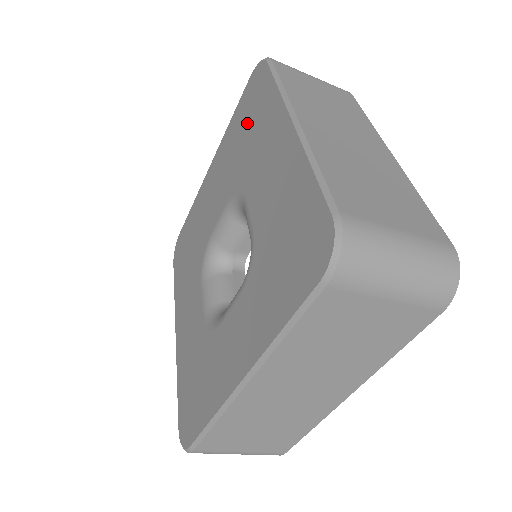
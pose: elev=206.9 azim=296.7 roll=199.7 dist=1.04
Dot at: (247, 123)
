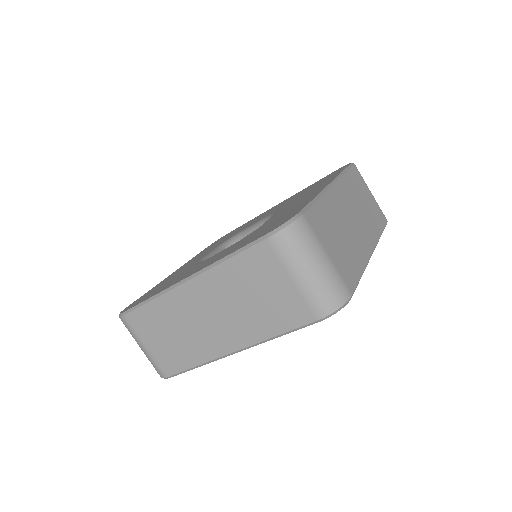
Dot at: occluded
